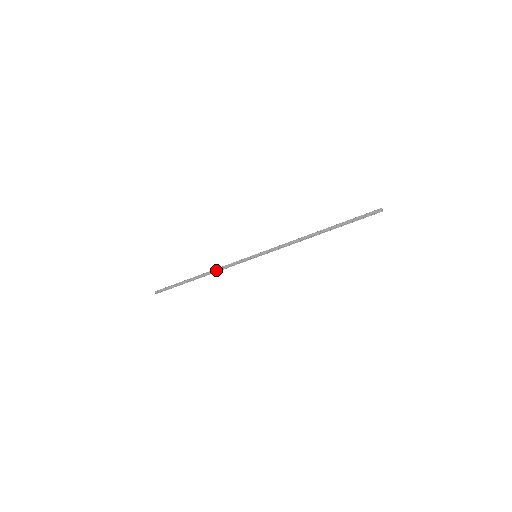
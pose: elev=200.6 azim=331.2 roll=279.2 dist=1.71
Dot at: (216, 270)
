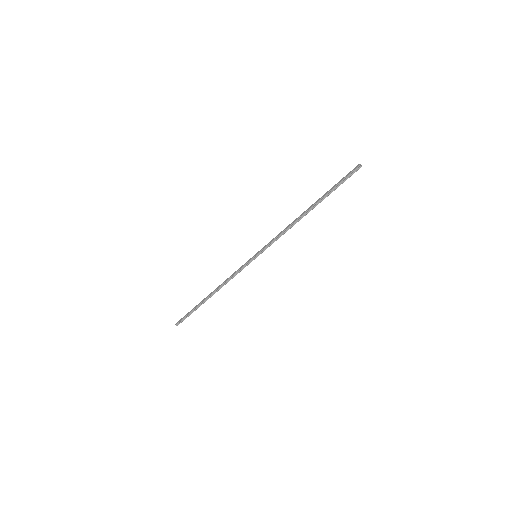
Dot at: (223, 282)
